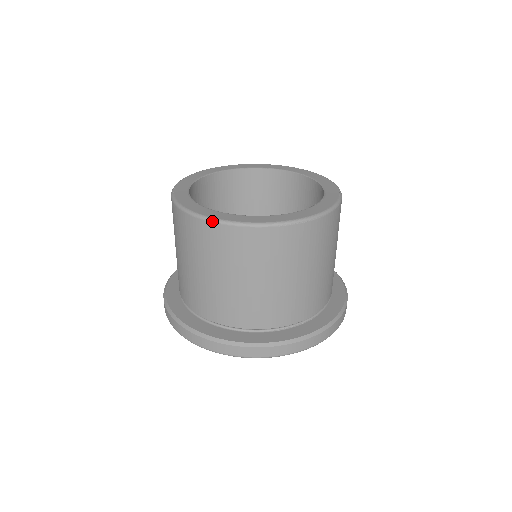
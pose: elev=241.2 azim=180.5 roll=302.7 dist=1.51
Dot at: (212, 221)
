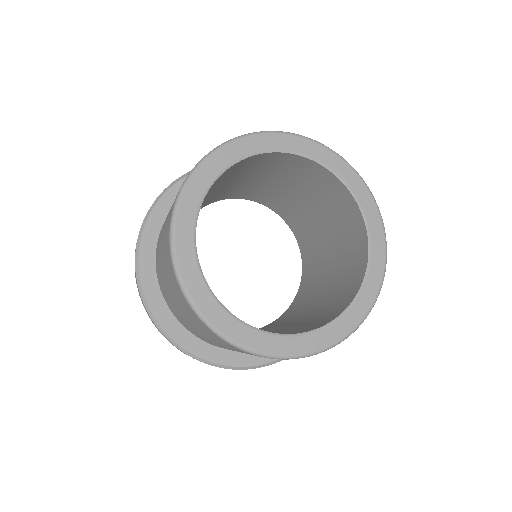
Dot at: (185, 297)
